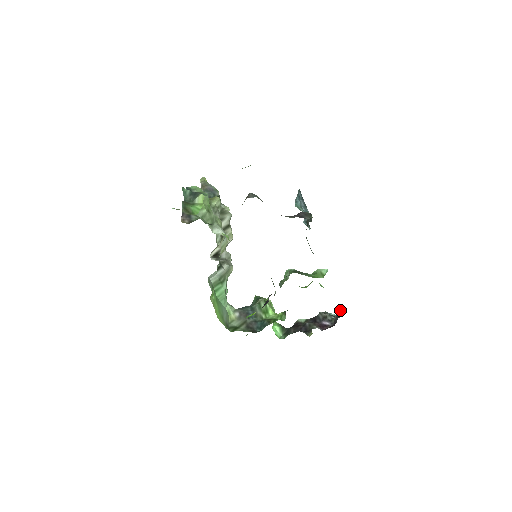
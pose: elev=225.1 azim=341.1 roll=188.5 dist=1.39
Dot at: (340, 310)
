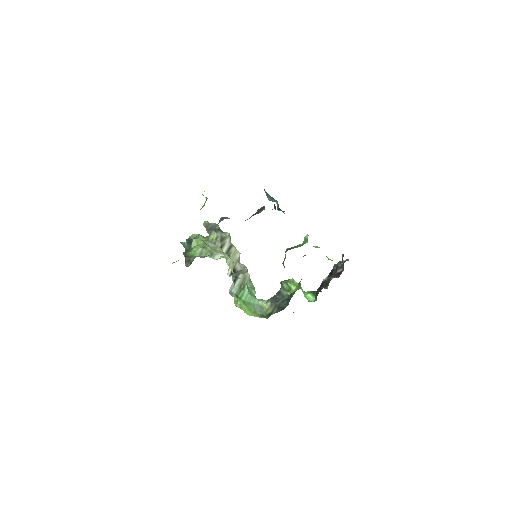
Dot at: (342, 255)
